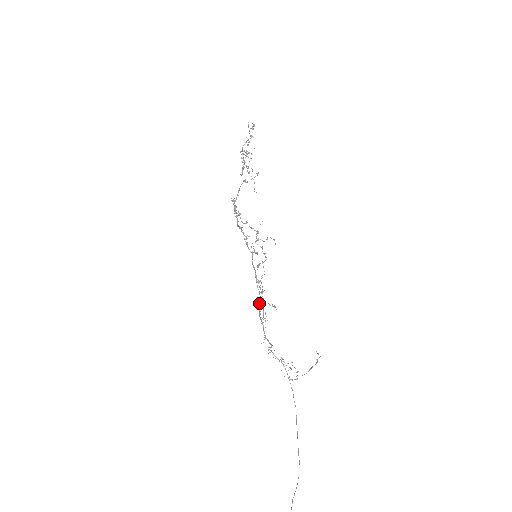
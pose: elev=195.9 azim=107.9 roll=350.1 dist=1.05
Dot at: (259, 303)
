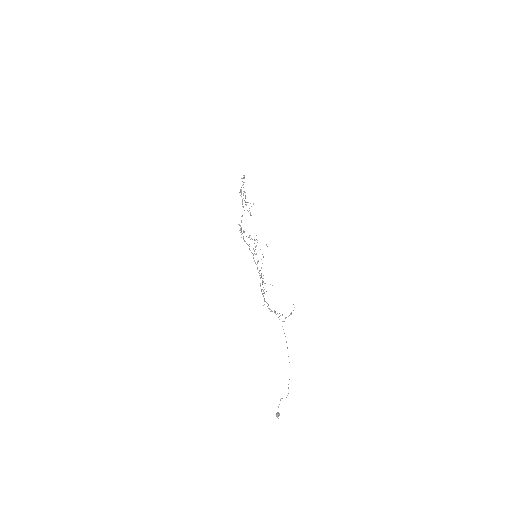
Dot at: (260, 283)
